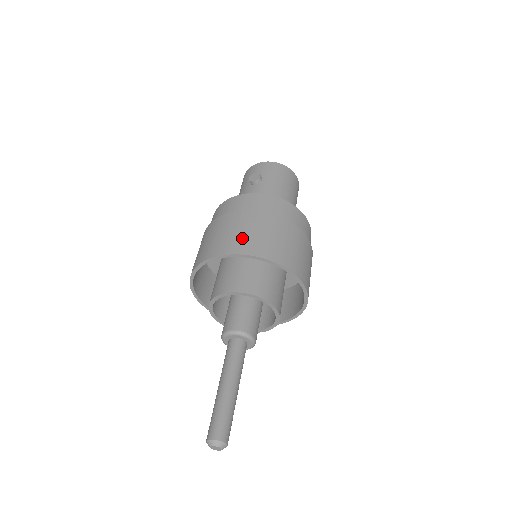
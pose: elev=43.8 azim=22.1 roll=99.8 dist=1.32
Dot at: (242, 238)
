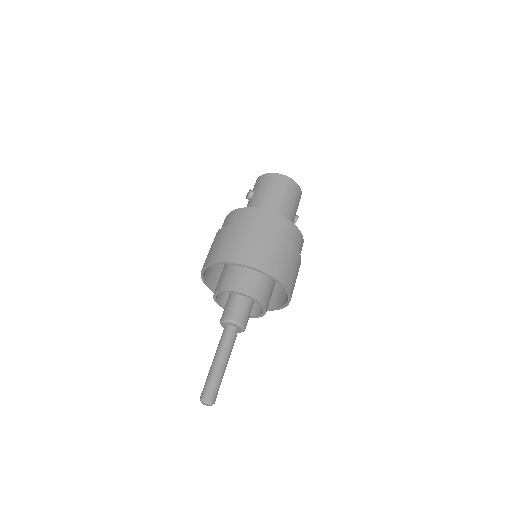
Dot at: (214, 251)
